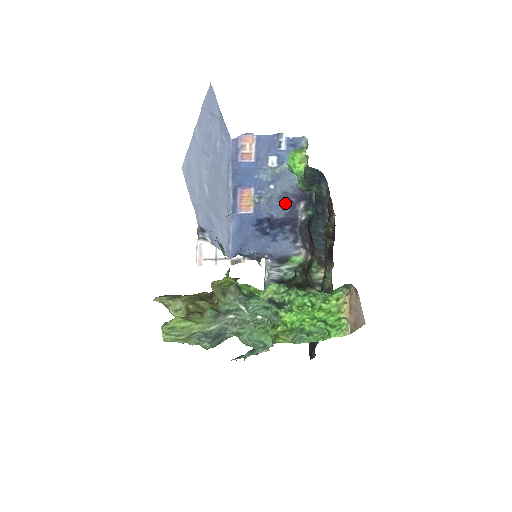
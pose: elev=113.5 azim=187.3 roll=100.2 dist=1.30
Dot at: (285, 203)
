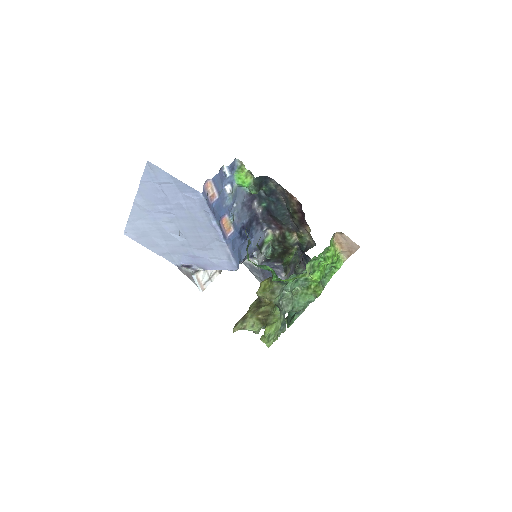
Dot at: (246, 209)
